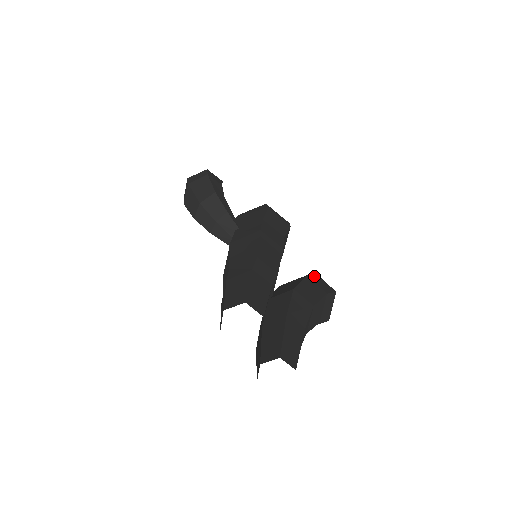
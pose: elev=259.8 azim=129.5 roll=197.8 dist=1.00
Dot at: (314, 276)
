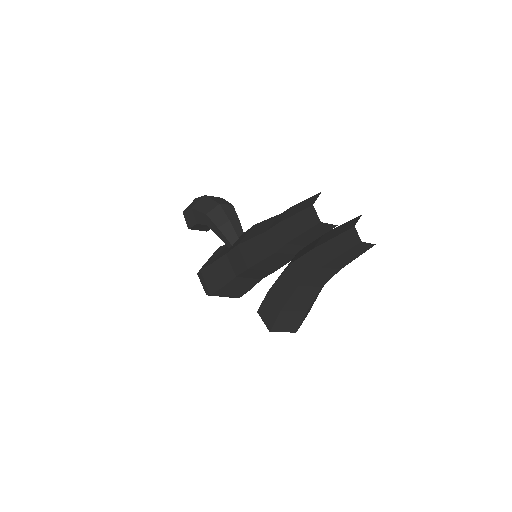
Dot at: occluded
